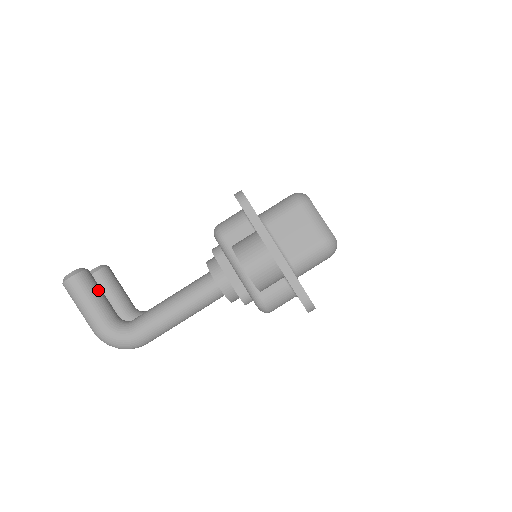
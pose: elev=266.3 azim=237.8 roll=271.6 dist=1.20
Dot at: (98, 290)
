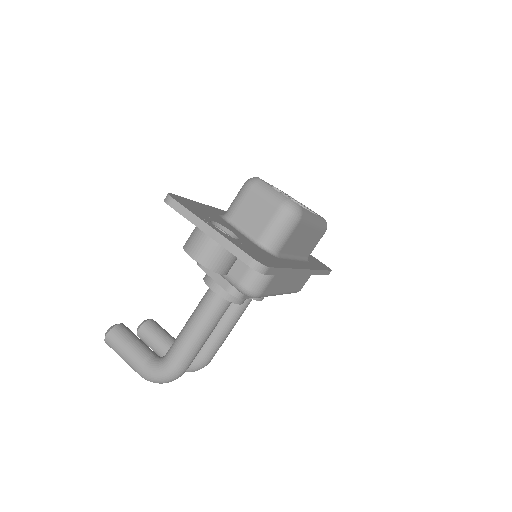
Dot at: (132, 337)
